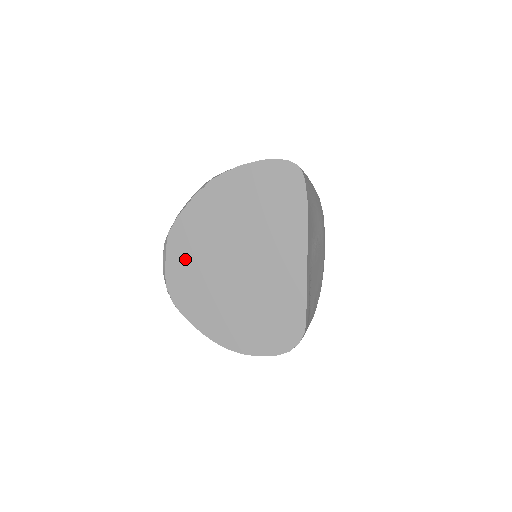
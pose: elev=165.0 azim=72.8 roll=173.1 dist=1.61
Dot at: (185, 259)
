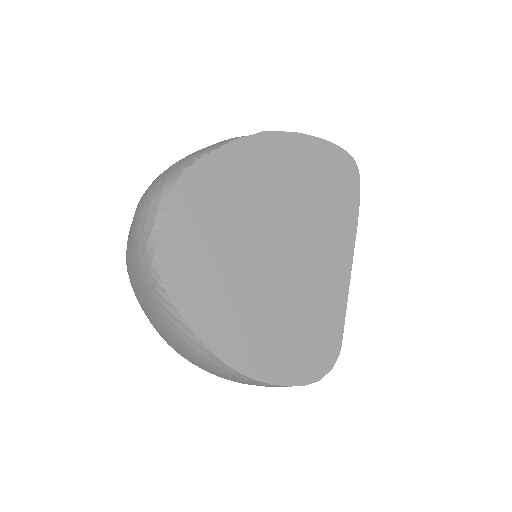
Dot at: (200, 217)
